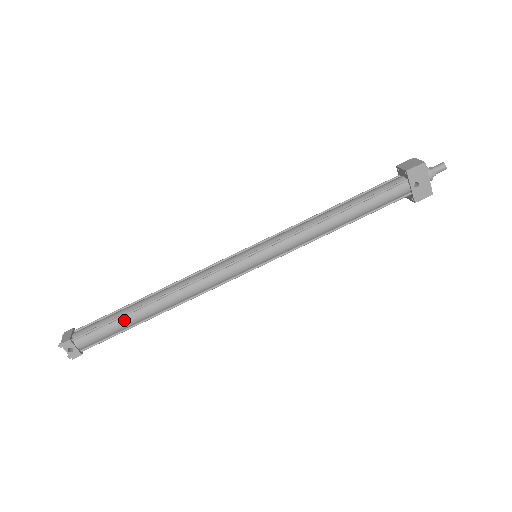
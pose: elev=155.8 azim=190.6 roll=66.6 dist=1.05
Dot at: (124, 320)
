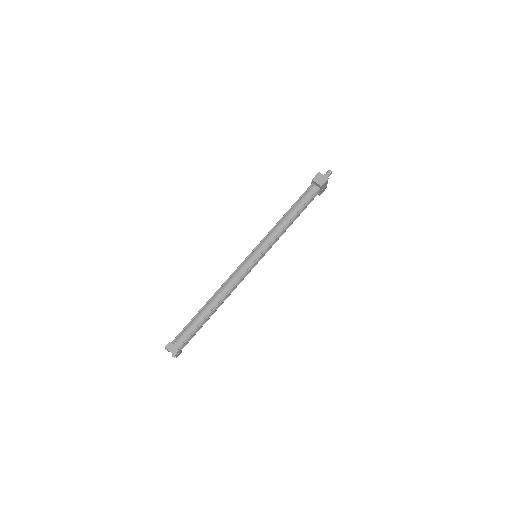
Dot at: (202, 324)
